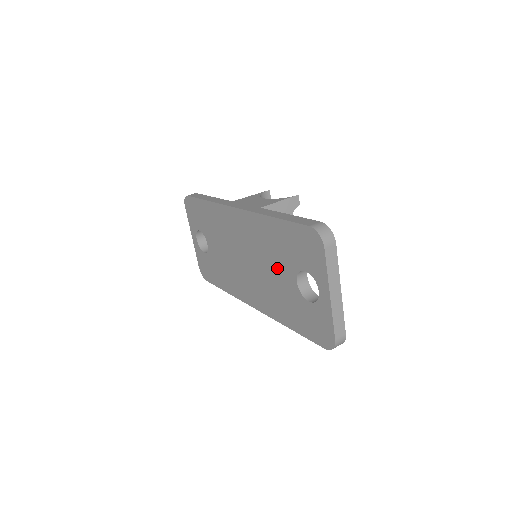
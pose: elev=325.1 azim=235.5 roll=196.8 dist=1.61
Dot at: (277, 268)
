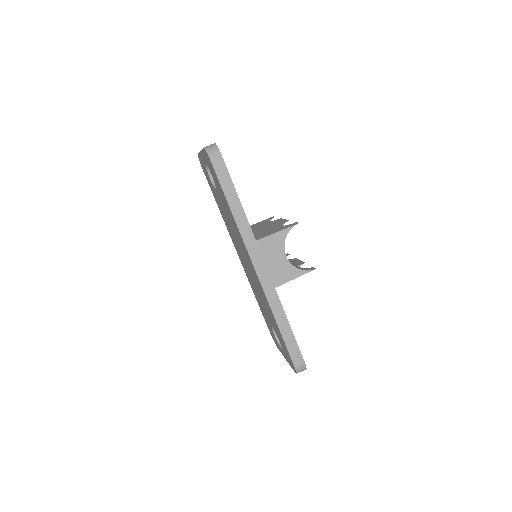
Dot at: (265, 308)
